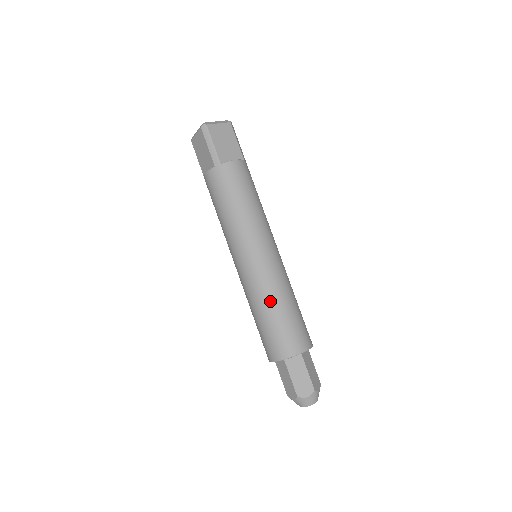
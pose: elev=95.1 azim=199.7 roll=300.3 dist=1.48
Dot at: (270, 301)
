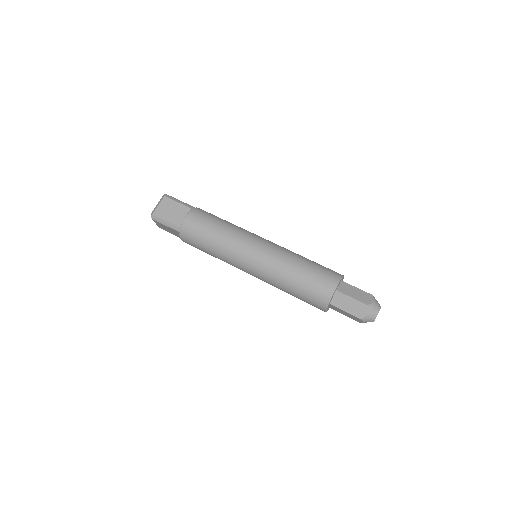
Dot at: (284, 278)
